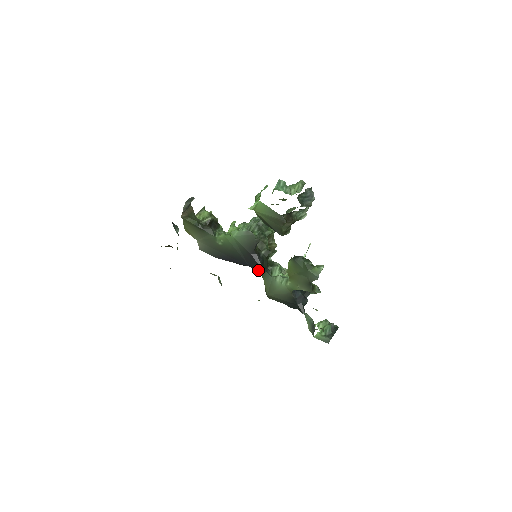
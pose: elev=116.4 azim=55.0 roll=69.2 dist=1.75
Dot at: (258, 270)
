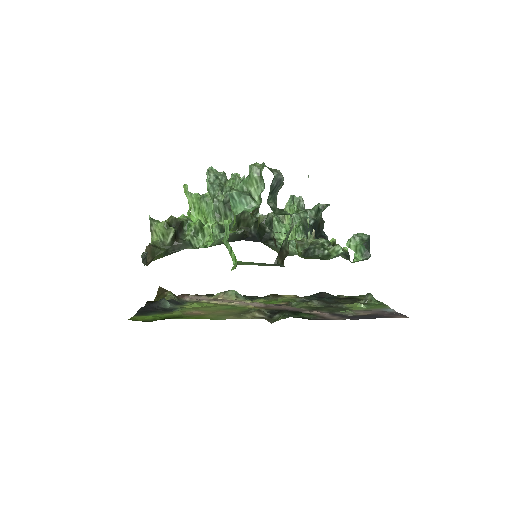
Dot at: occluded
